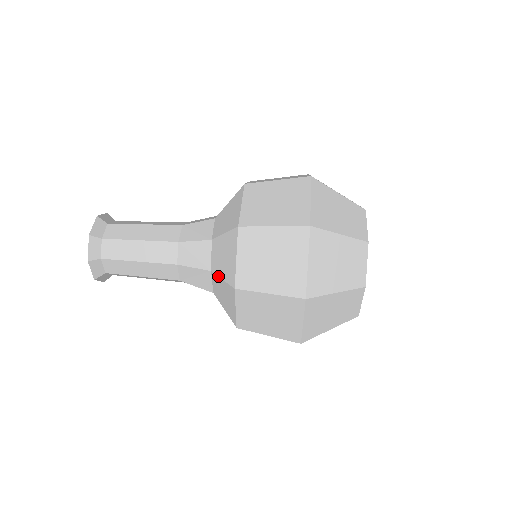
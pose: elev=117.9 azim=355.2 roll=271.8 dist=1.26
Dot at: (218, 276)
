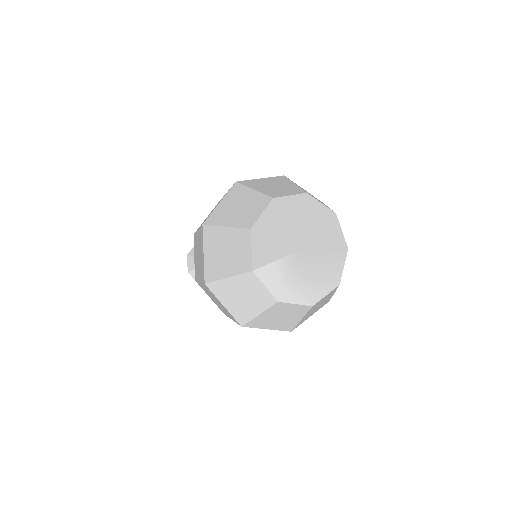
Dot at: occluded
